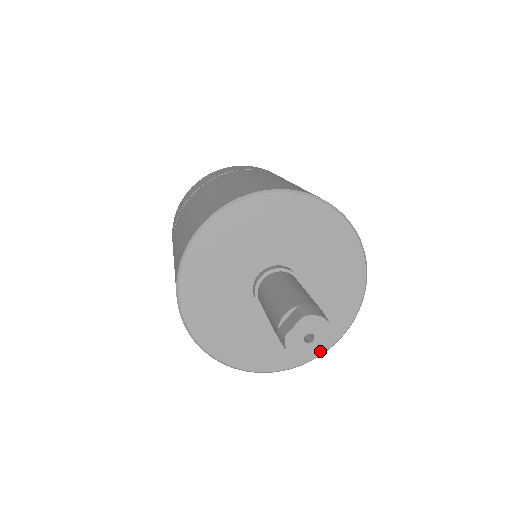
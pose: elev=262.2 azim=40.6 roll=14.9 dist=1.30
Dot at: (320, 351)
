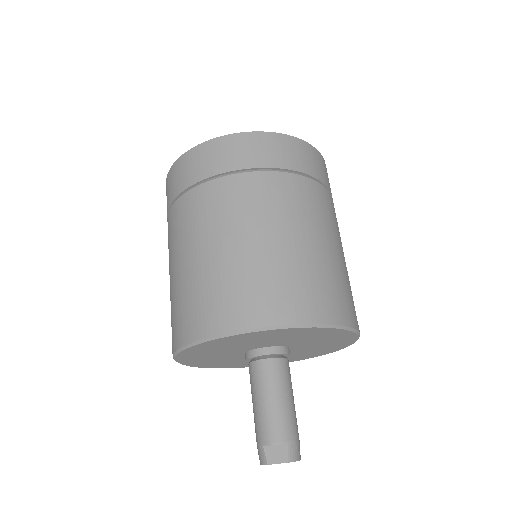
Dot at: occluded
